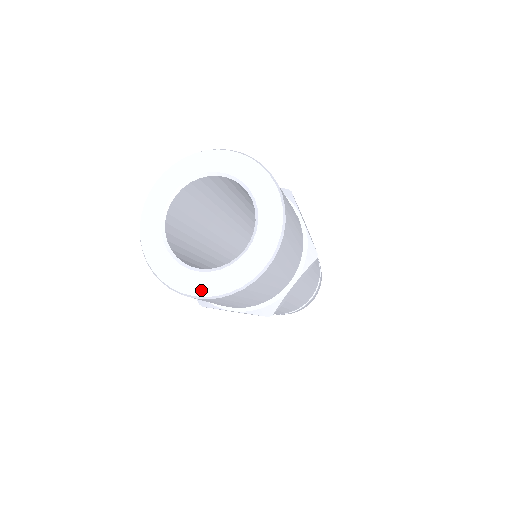
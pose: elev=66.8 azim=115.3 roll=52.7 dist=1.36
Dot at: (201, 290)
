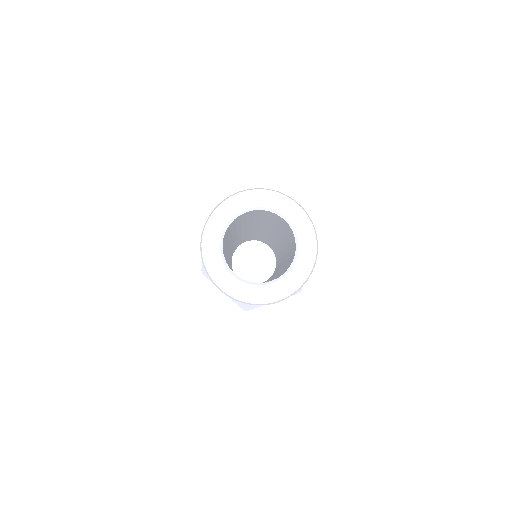
Dot at: (228, 288)
